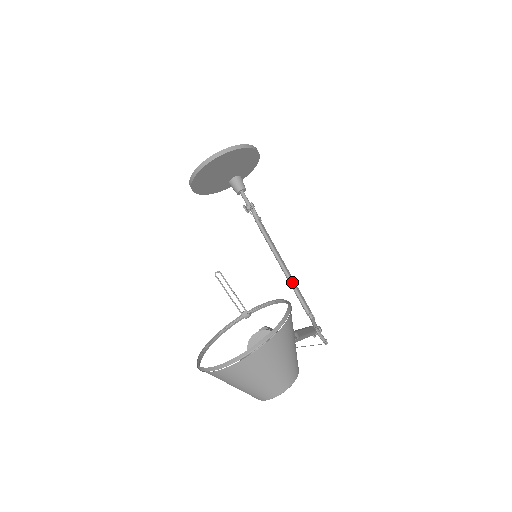
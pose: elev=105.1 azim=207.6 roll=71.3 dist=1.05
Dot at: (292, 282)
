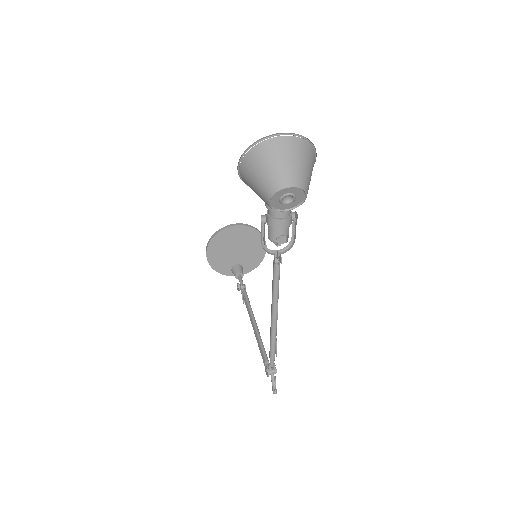
Dot at: (260, 336)
